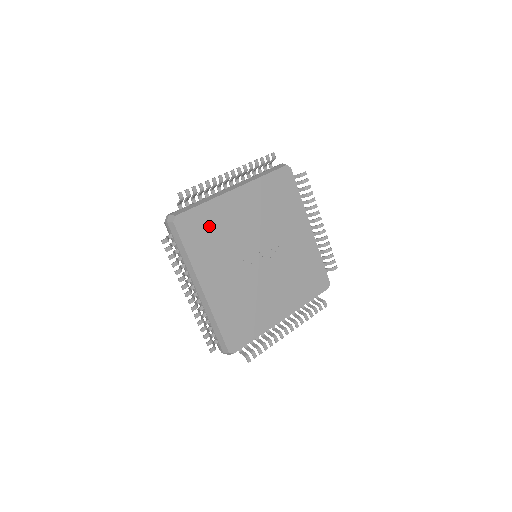
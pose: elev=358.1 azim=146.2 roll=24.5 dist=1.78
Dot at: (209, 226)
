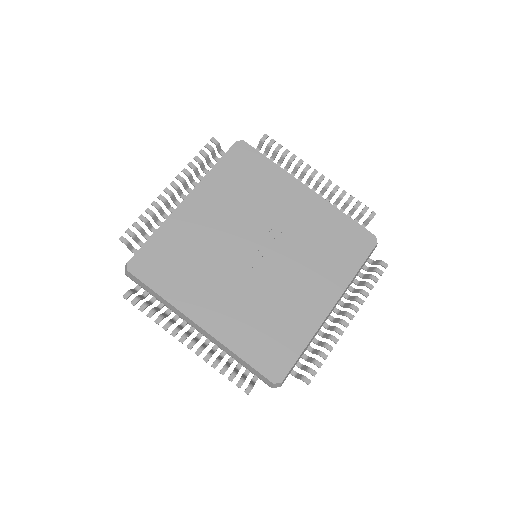
Dot at: (173, 253)
